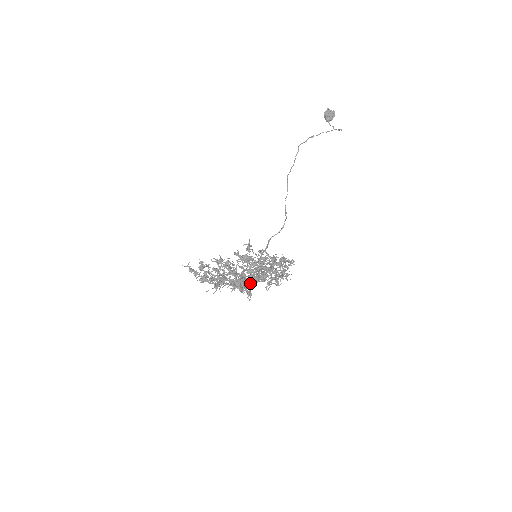
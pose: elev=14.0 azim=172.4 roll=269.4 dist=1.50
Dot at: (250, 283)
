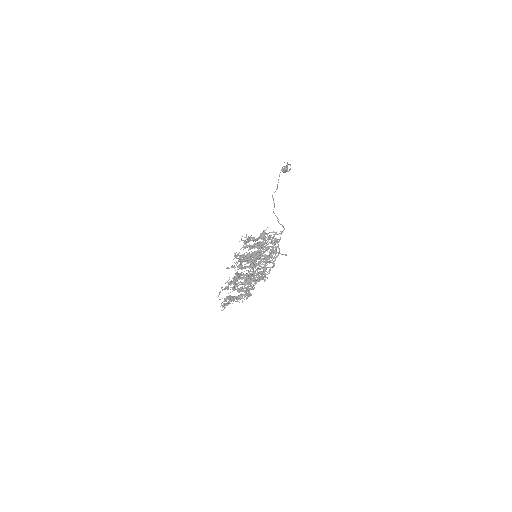
Dot at: occluded
